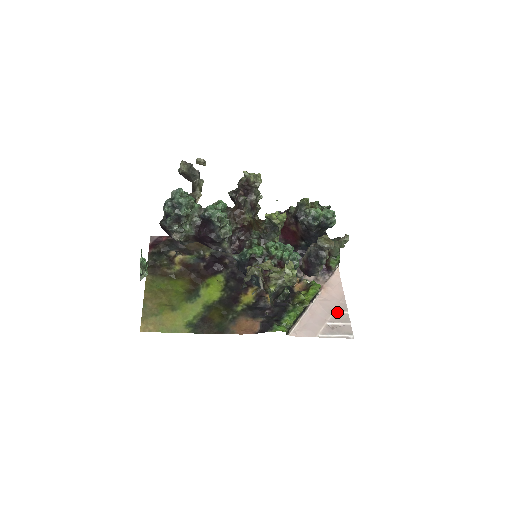
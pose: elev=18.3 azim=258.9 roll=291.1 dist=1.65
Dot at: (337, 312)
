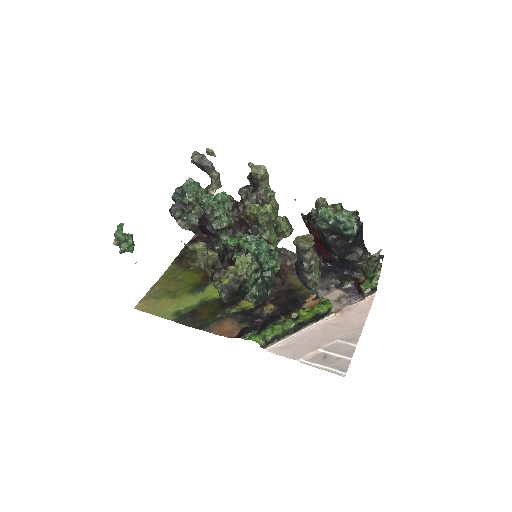
Dot at: (341, 341)
